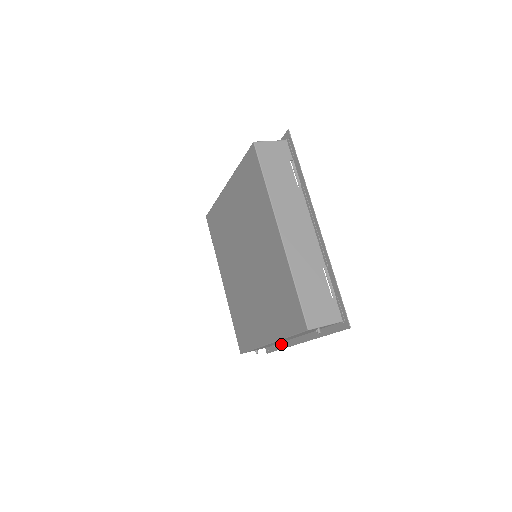
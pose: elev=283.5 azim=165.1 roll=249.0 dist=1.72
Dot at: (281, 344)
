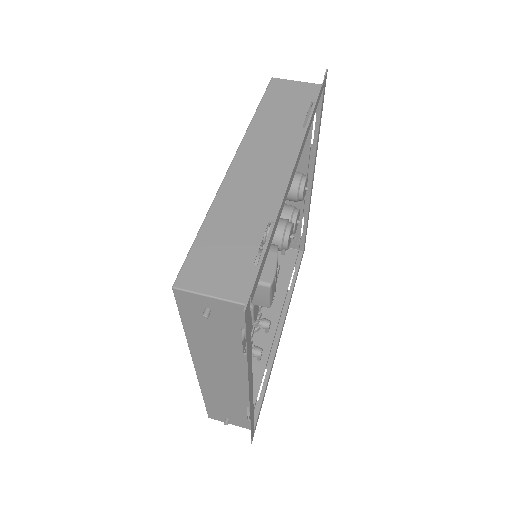
Dot at: (252, 415)
